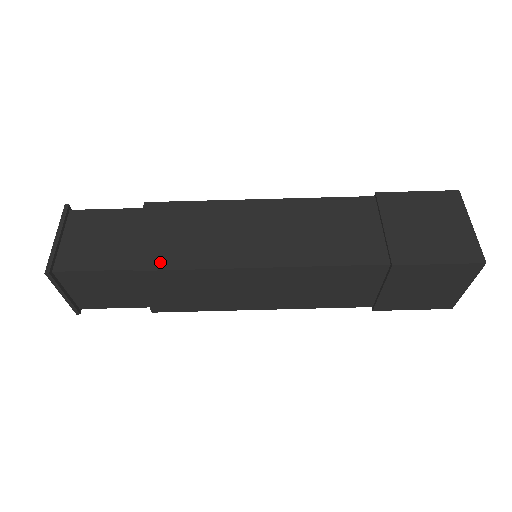
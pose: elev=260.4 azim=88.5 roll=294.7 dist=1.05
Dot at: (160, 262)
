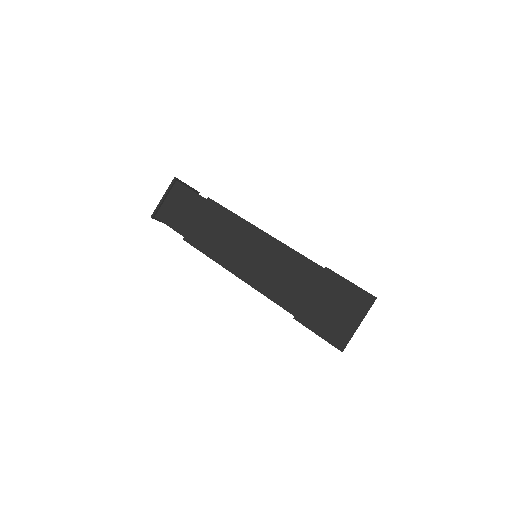
Dot at: occluded
